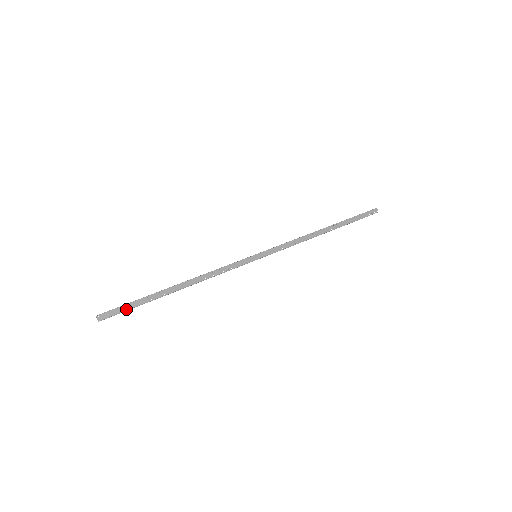
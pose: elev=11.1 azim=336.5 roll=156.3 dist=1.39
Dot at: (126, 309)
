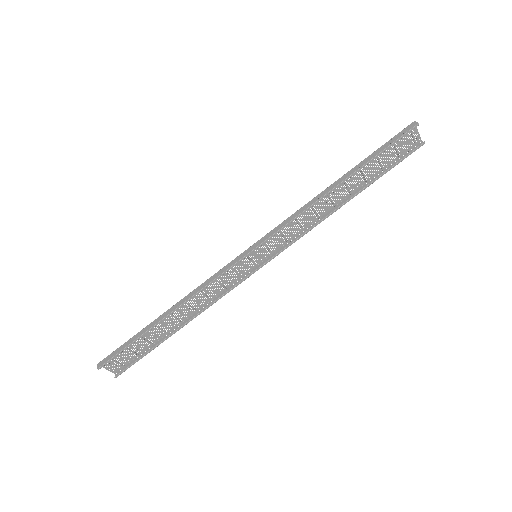
Dot at: (118, 352)
